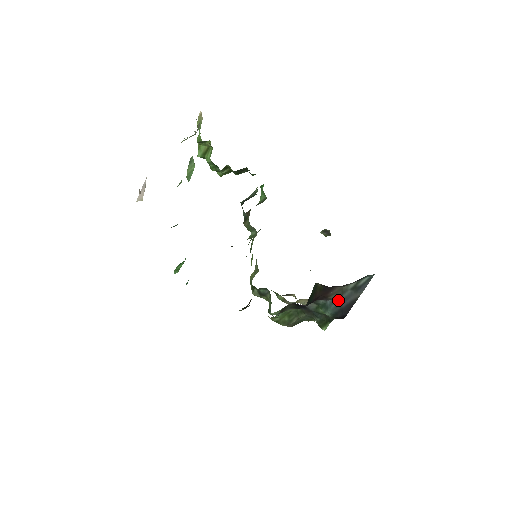
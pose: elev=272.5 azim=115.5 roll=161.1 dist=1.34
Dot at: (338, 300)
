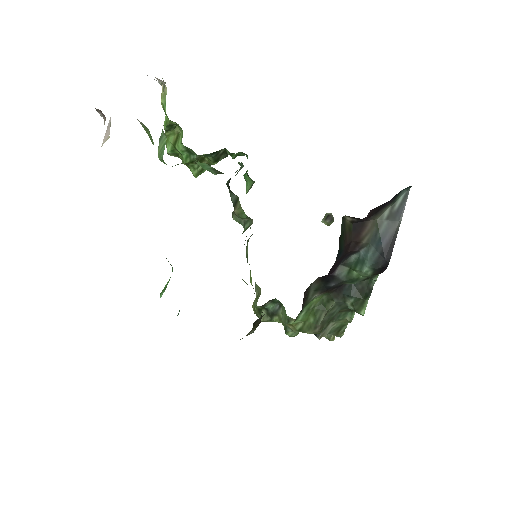
Dot at: (374, 242)
